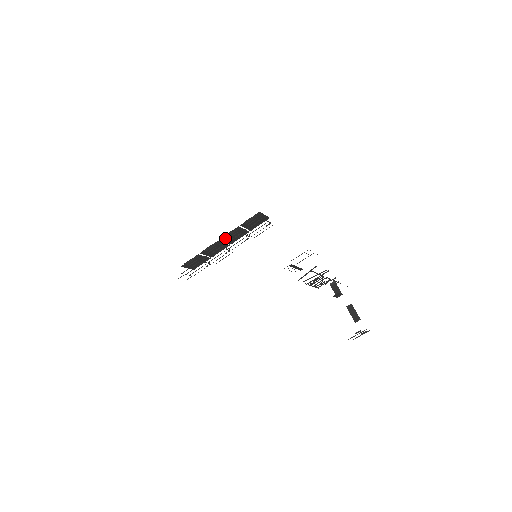
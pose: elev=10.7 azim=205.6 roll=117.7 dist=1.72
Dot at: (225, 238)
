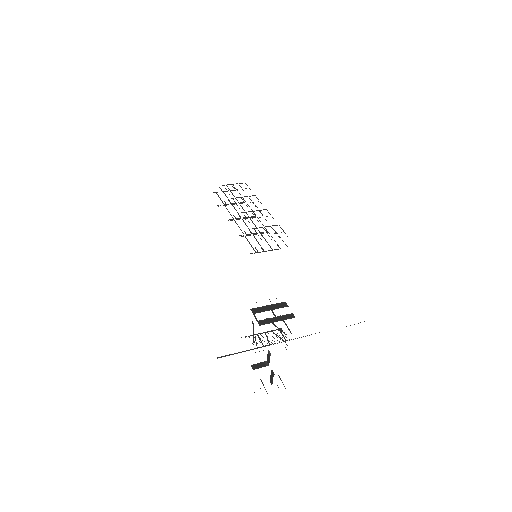
Dot at: (246, 212)
